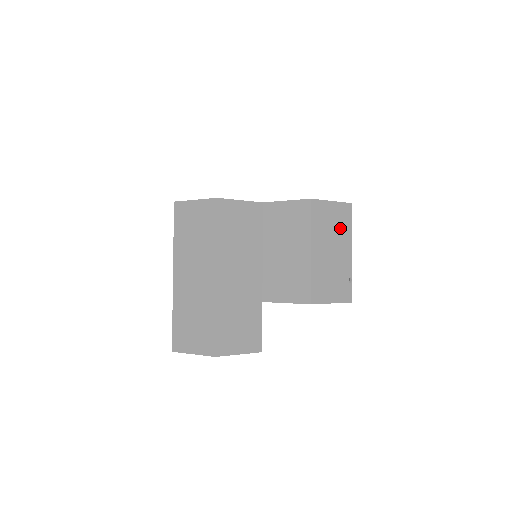
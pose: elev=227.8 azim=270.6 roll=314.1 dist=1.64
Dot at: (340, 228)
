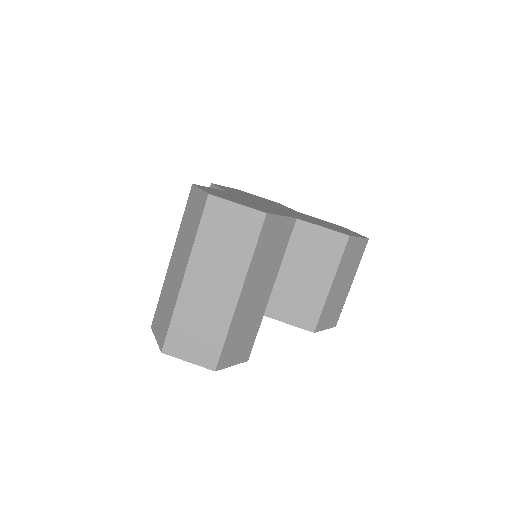
Dot at: (354, 262)
